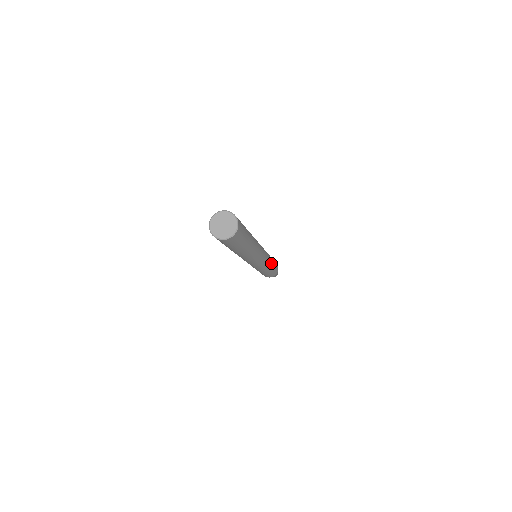
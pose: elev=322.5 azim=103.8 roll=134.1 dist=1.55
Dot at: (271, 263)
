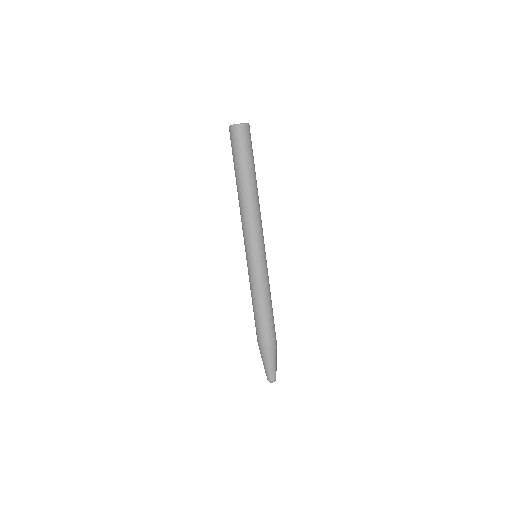
Dot at: (269, 291)
